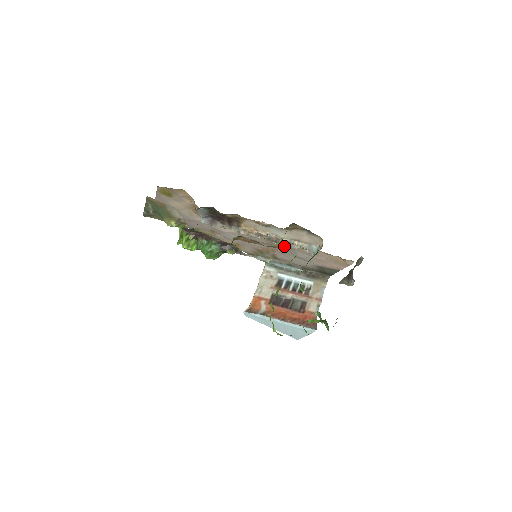
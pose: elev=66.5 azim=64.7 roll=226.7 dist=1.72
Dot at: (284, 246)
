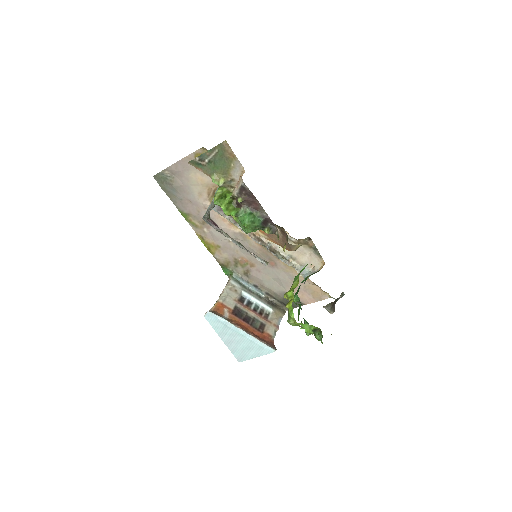
Dot at: (272, 262)
